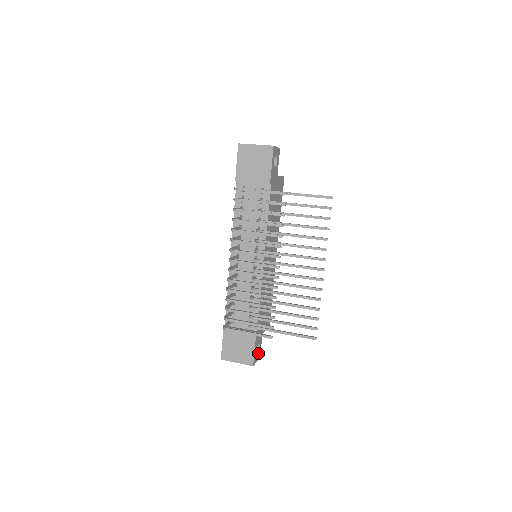
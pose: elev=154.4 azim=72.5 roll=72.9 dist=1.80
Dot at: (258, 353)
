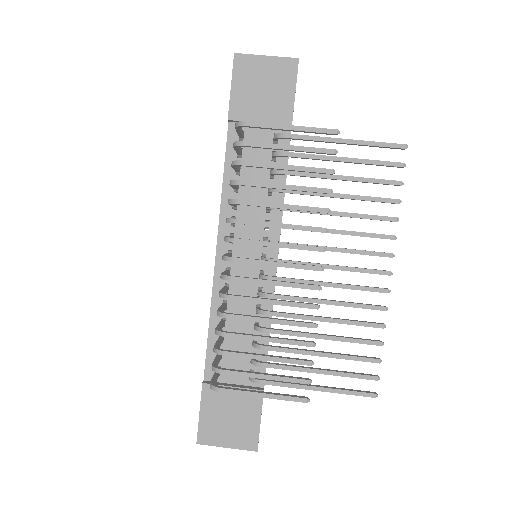
Dot at: occluded
